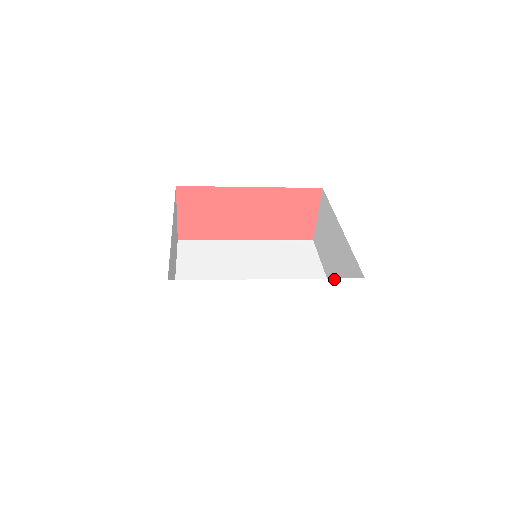
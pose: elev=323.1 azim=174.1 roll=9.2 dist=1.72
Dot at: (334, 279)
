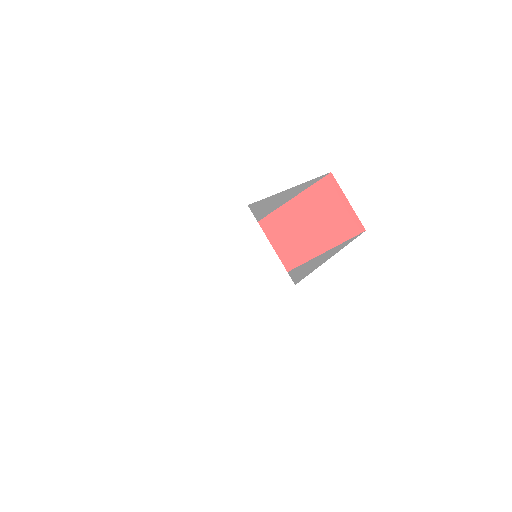
Dot at: (227, 222)
